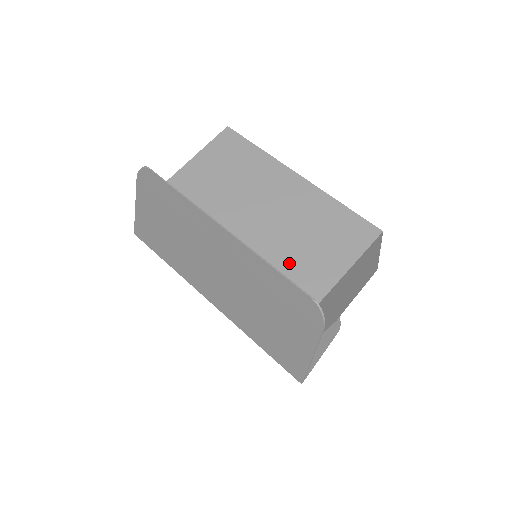
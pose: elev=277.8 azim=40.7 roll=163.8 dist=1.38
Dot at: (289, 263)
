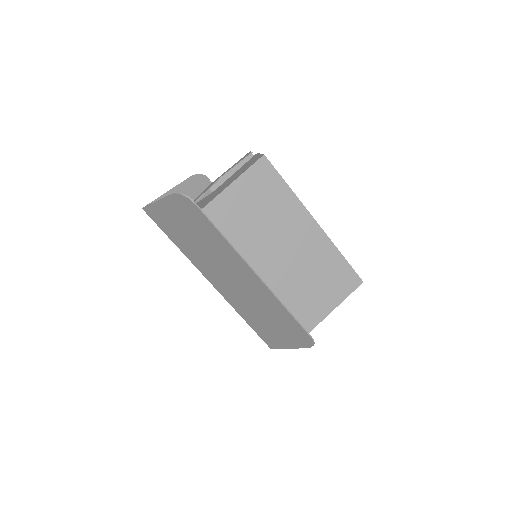
Dot at: (296, 300)
